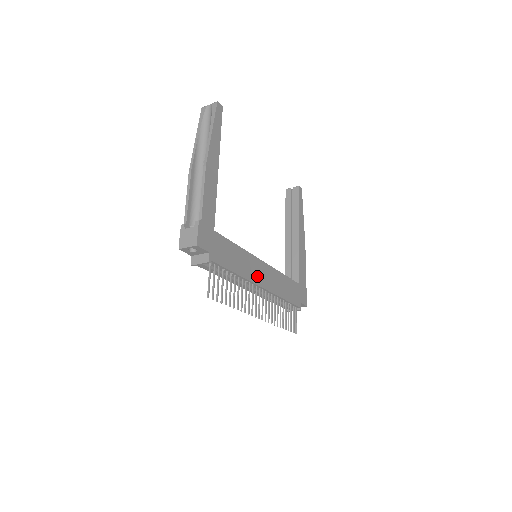
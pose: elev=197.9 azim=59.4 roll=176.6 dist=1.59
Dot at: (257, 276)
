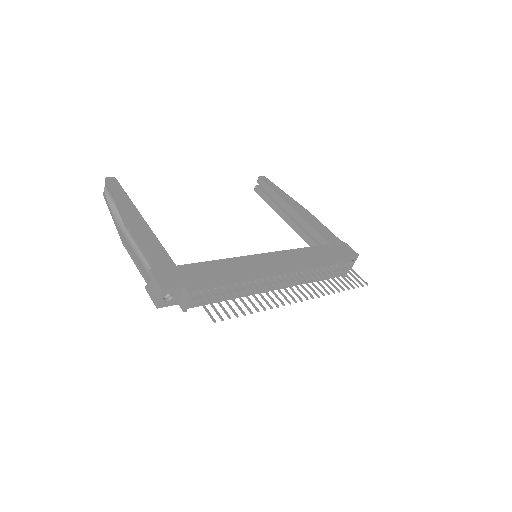
Dot at: (266, 269)
